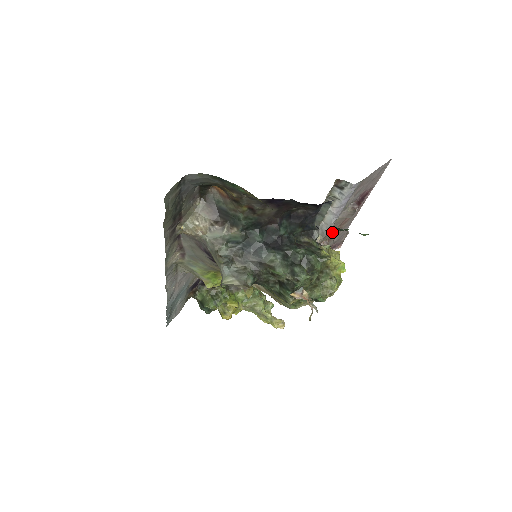
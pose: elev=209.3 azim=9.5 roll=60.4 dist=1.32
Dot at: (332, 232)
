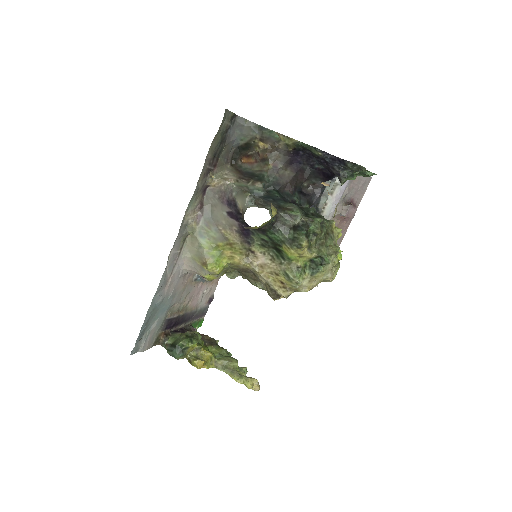
Dot at: occluded
